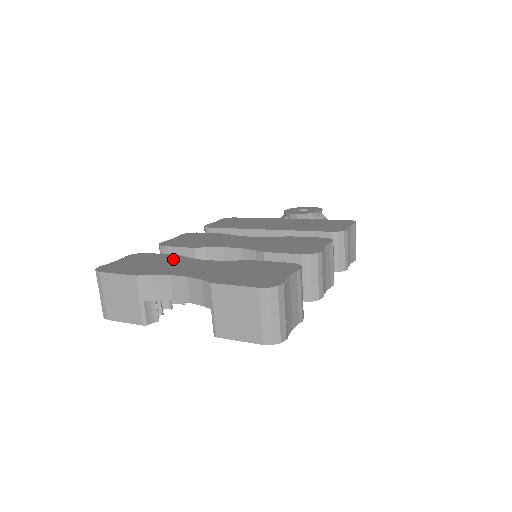
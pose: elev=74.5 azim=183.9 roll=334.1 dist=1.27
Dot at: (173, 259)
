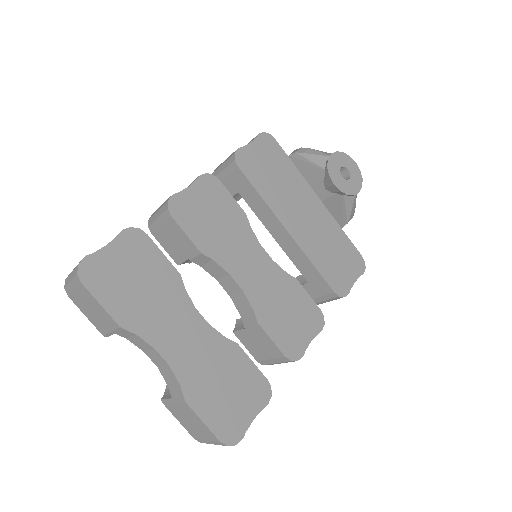
Dot at: (170, 287)
